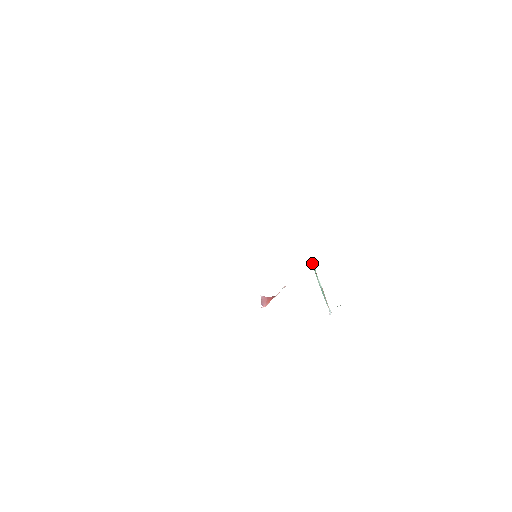
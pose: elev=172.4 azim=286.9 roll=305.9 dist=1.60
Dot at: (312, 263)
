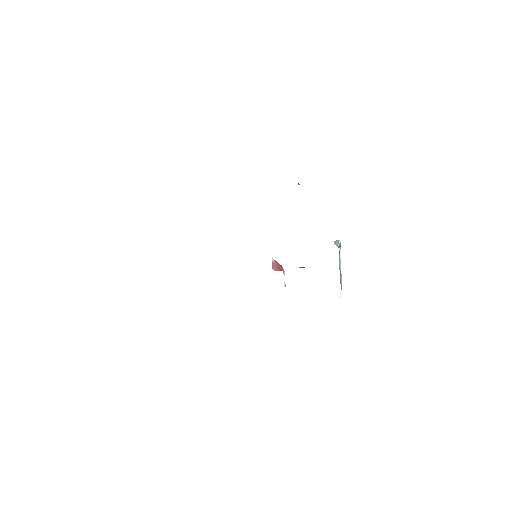
Dot at: (337, 246)
